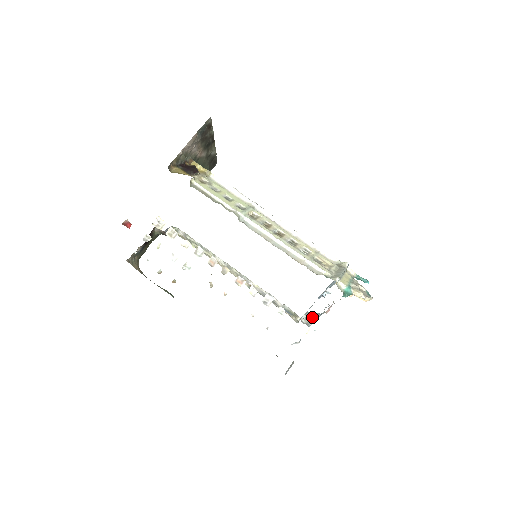
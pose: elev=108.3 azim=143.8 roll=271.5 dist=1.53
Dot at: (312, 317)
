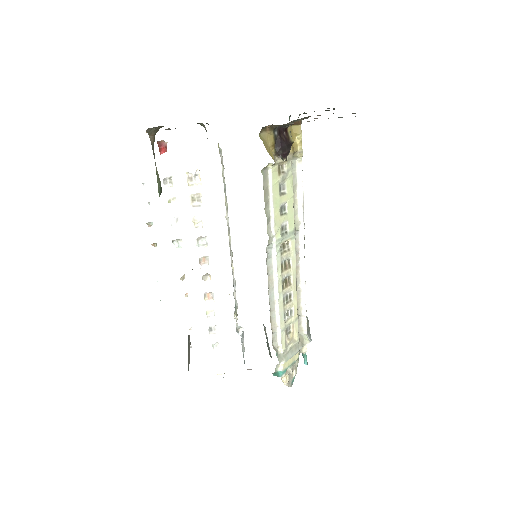
Dot at: (243, 338)
